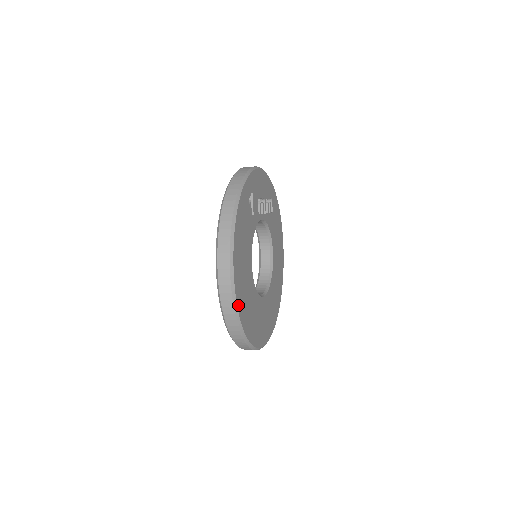
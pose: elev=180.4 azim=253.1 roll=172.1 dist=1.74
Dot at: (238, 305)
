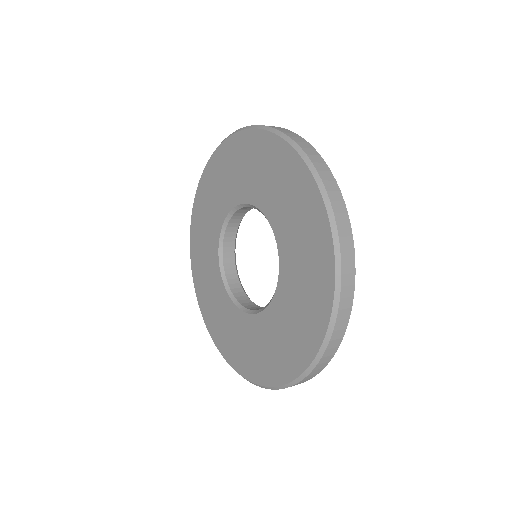
Dot at: occluded
